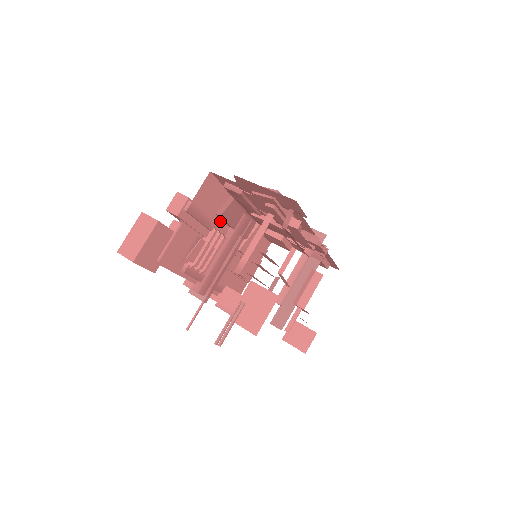
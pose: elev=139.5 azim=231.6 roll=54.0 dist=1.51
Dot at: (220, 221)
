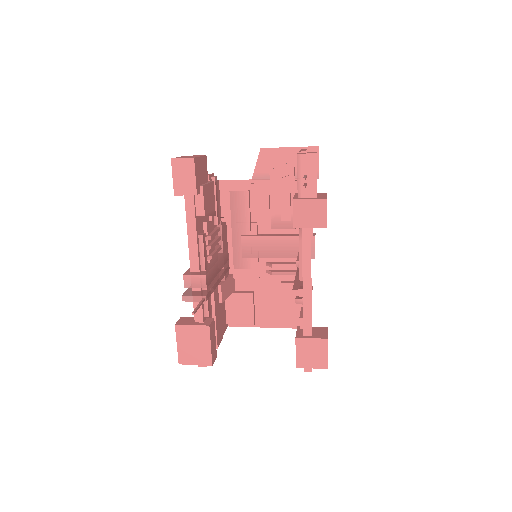
Dot at: occluded
